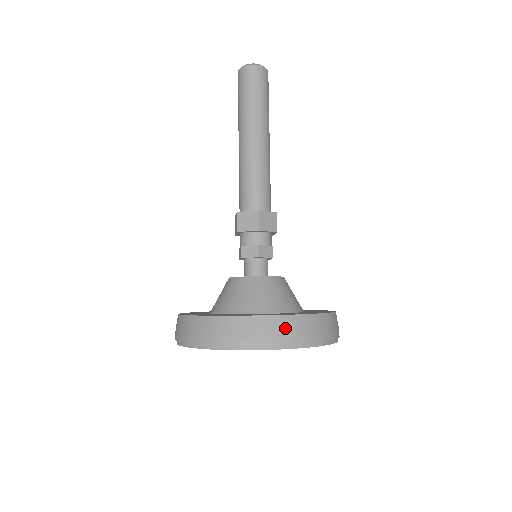
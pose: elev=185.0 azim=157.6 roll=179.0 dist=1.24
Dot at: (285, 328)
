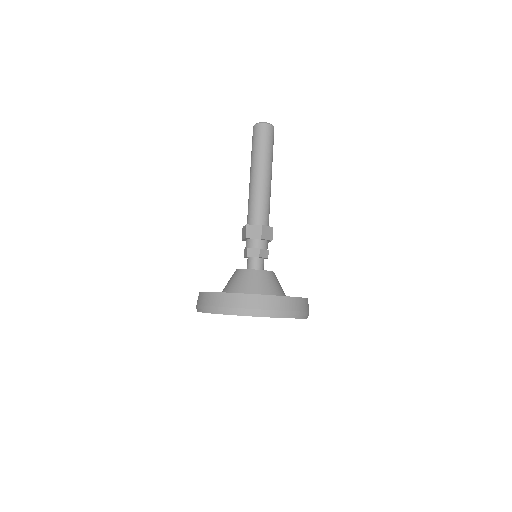
Dot at: (217, 300)
